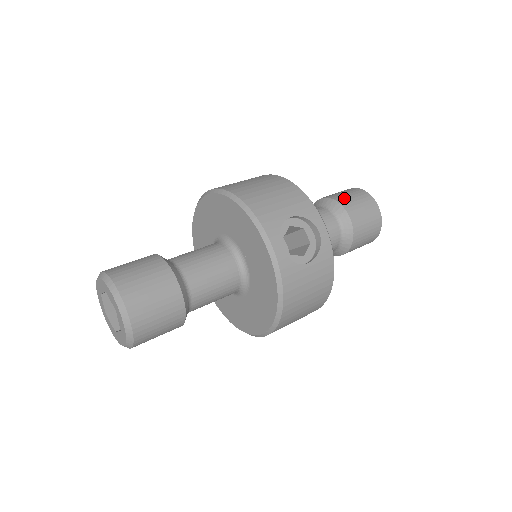
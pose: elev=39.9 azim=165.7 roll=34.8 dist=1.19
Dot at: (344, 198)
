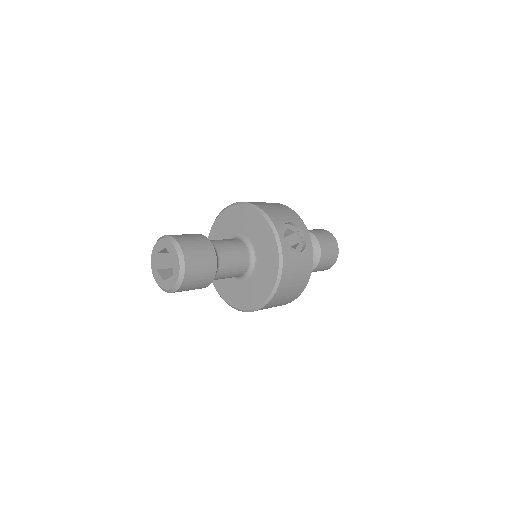
Dot at: (315, 231)
